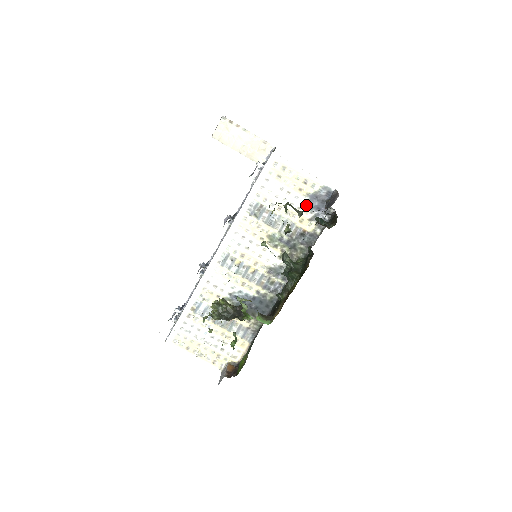
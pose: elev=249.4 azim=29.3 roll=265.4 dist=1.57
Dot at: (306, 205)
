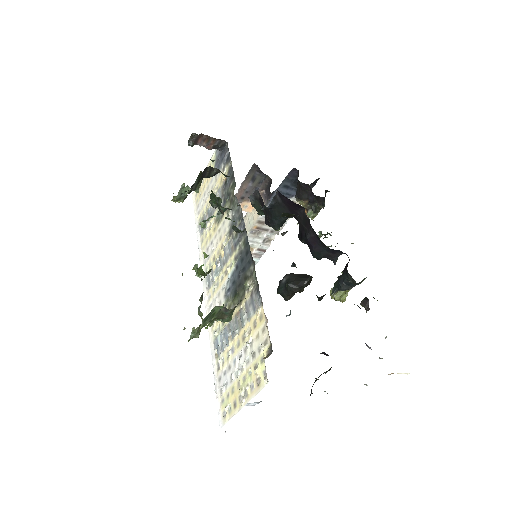
Dot at: occluded
